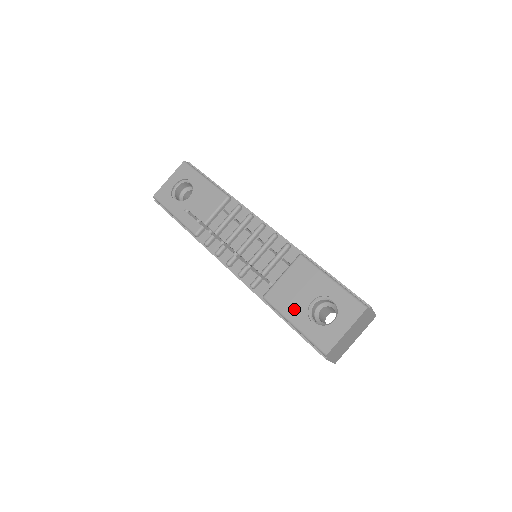
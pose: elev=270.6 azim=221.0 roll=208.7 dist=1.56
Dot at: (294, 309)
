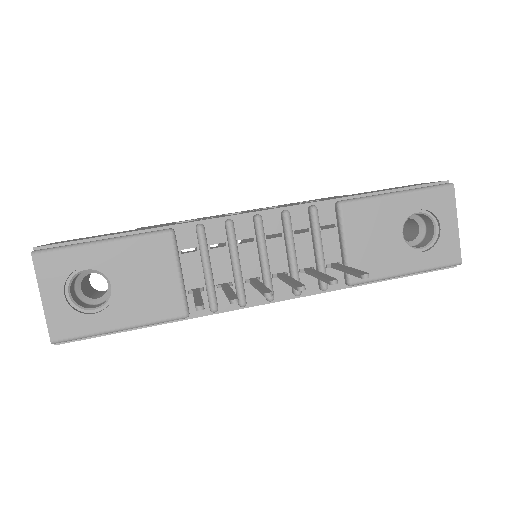
Dot at: (393, 260)
